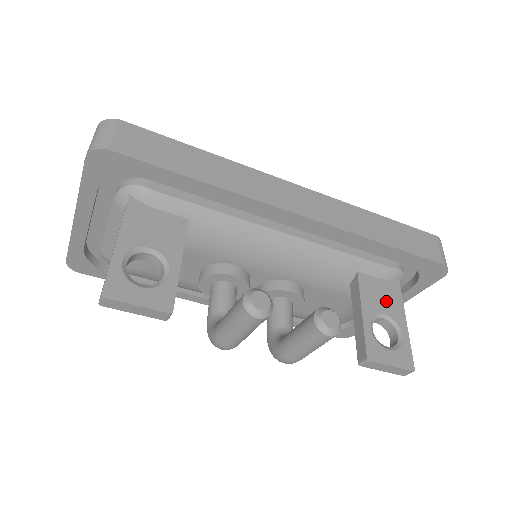
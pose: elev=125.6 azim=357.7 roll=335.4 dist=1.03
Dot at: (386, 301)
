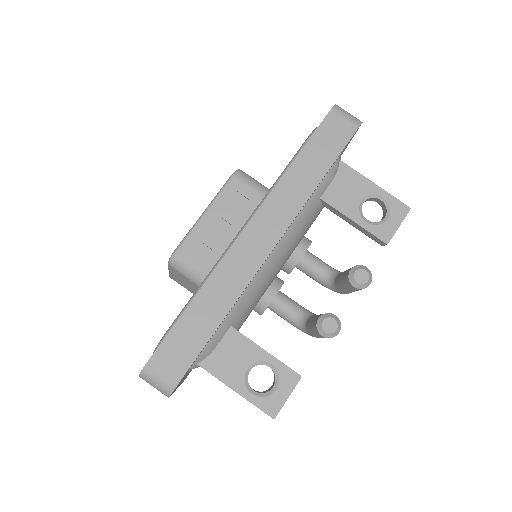
Dot at: (352, 190)
